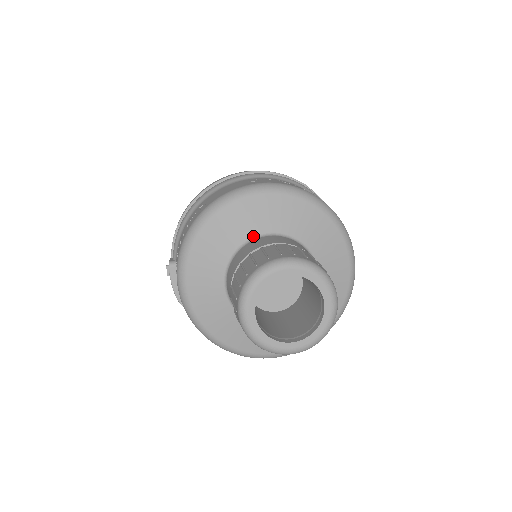
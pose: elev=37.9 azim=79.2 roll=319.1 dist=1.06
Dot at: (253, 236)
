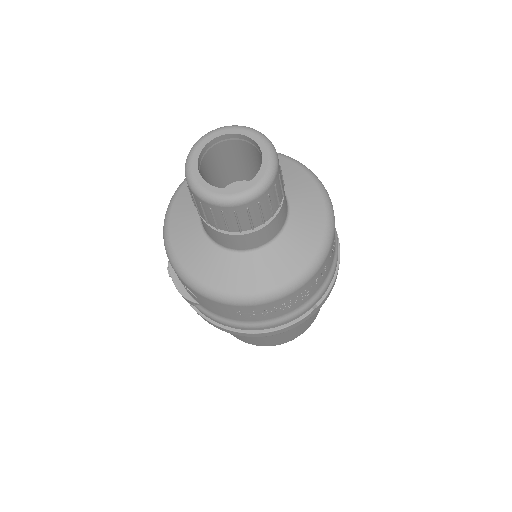
Dot at: occluded
